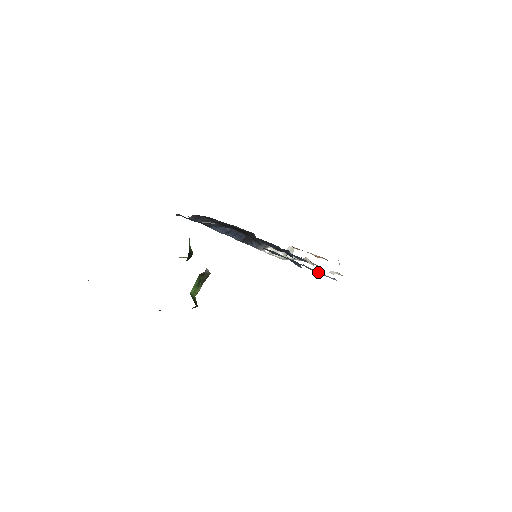
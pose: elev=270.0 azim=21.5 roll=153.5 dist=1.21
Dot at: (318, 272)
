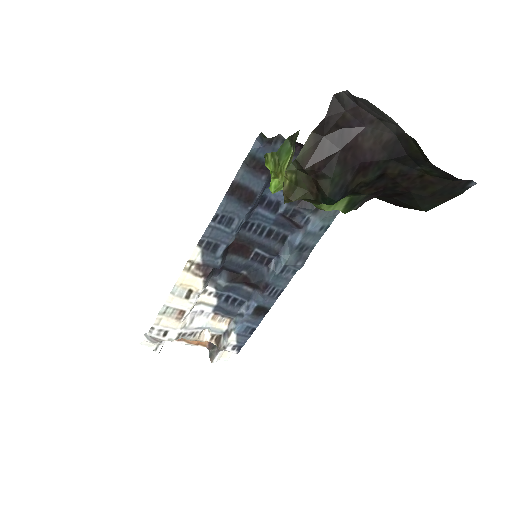
Dot at: (268, 307)
